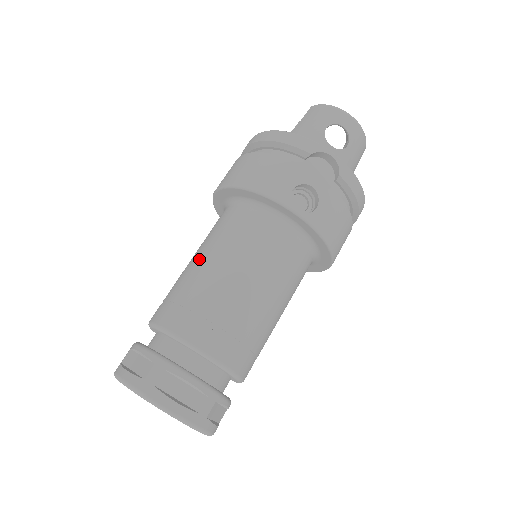
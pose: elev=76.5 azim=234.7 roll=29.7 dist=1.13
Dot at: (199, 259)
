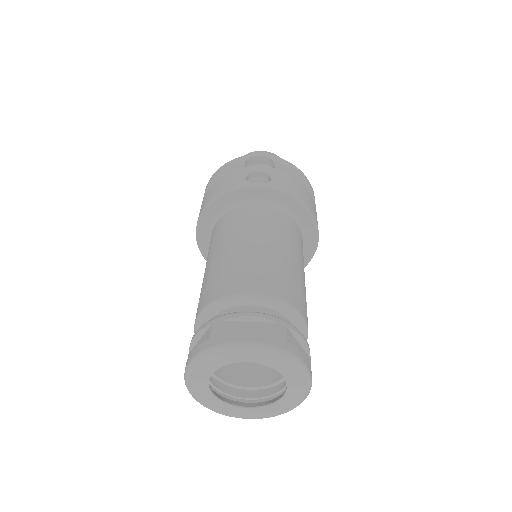
Dot at: (208, 263)
